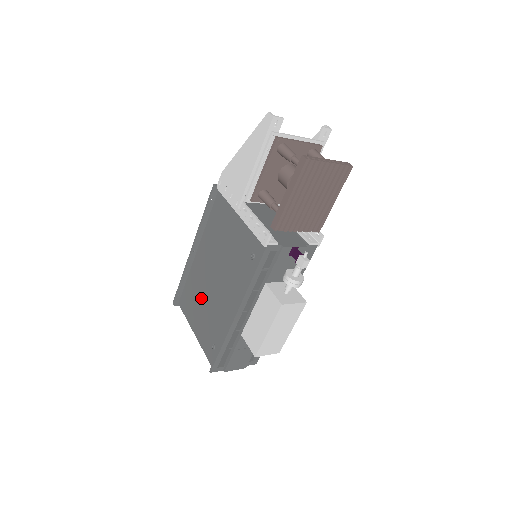
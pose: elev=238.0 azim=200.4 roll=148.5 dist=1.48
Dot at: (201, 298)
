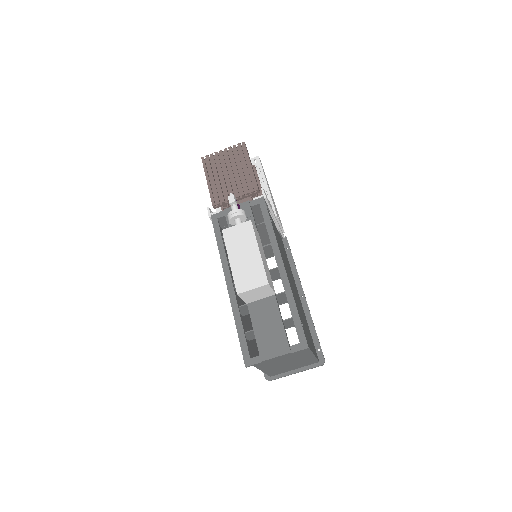
Dot at: occluded
